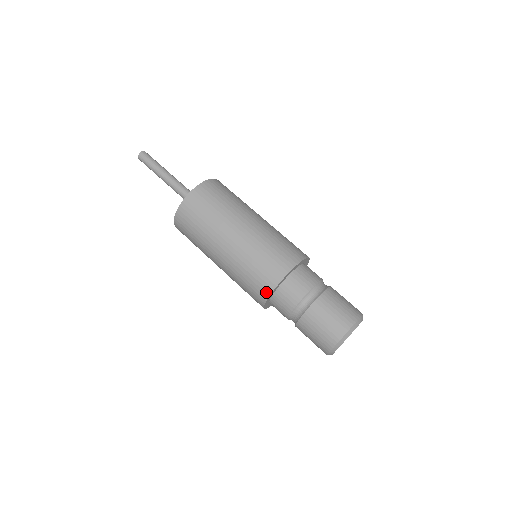
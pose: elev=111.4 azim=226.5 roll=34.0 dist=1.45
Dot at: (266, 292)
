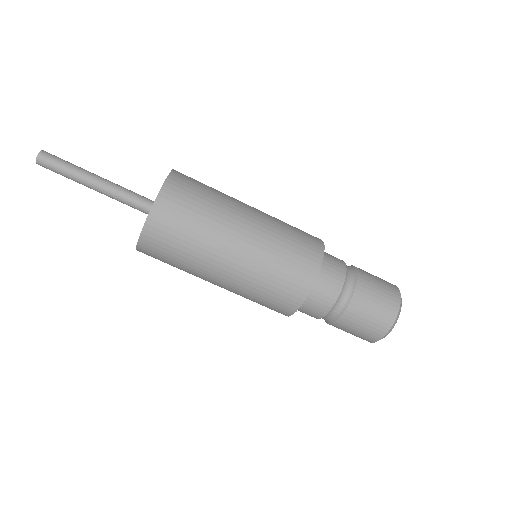
Dot at: (297, 301)
